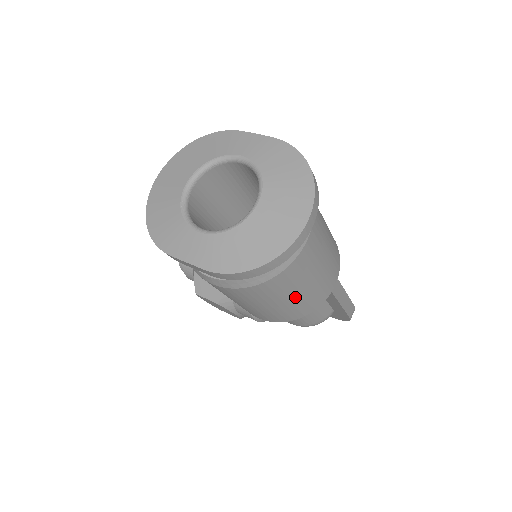
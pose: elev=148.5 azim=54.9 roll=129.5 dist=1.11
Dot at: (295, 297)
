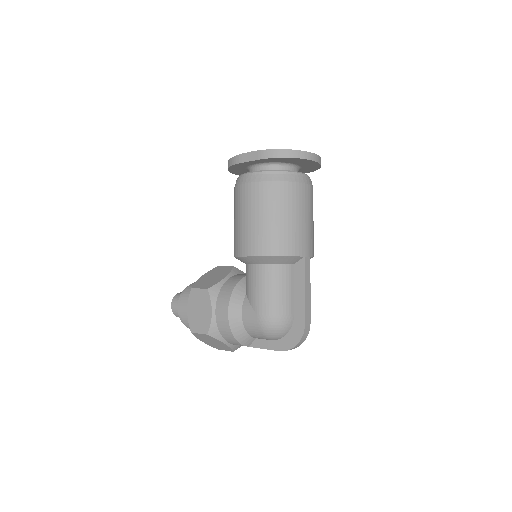
Dot at: (287, 220)
